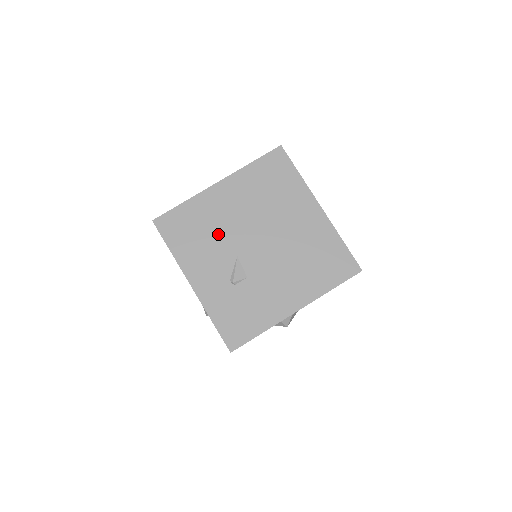
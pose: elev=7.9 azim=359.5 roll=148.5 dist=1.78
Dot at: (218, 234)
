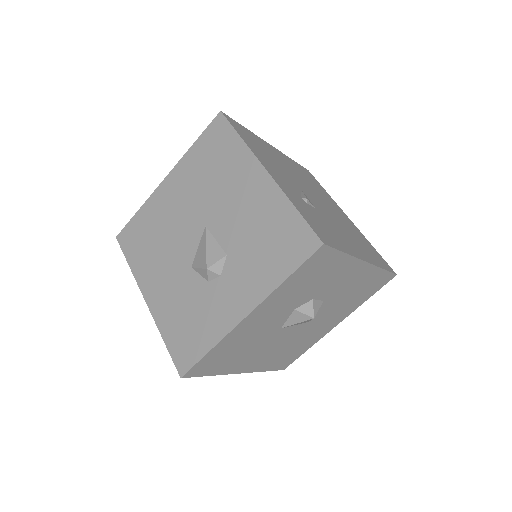
Dot at: (281, 166)
